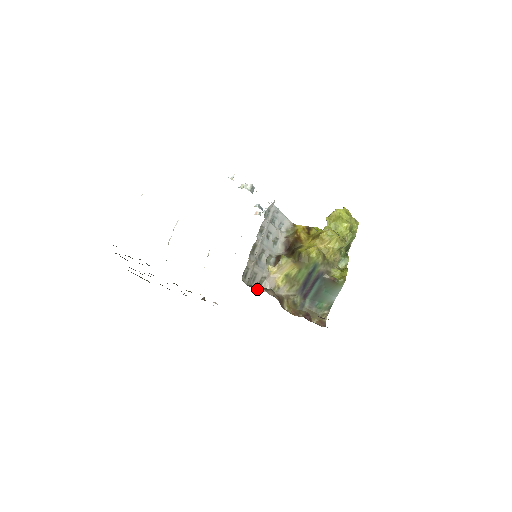
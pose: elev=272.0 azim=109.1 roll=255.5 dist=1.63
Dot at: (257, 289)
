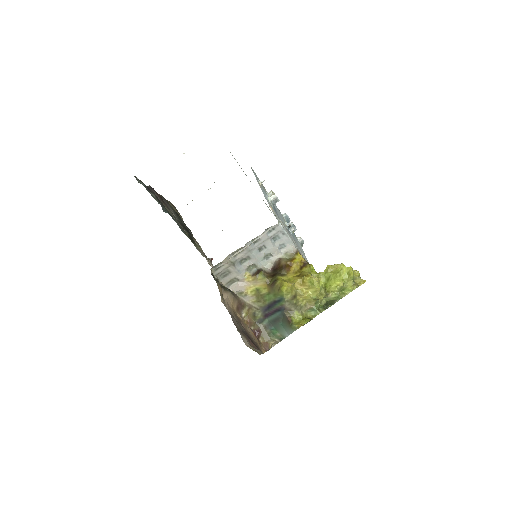
Dot at: (224, 284)
